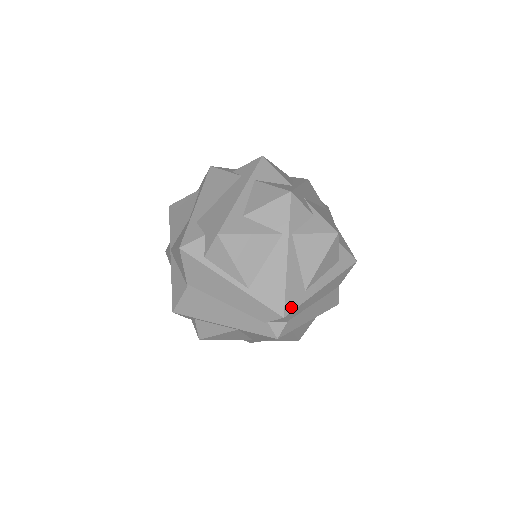
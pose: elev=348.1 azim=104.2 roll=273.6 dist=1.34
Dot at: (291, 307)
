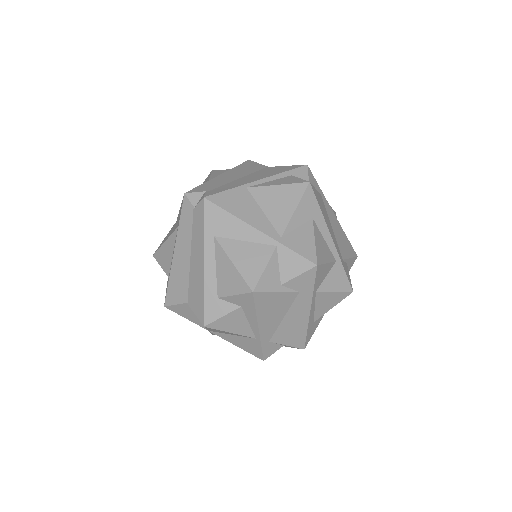
Dot at: occluded
